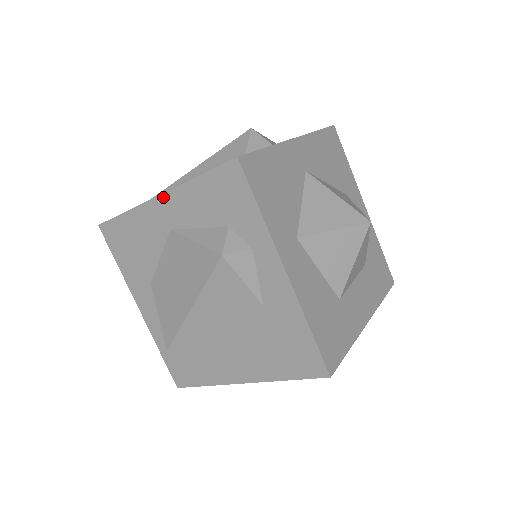
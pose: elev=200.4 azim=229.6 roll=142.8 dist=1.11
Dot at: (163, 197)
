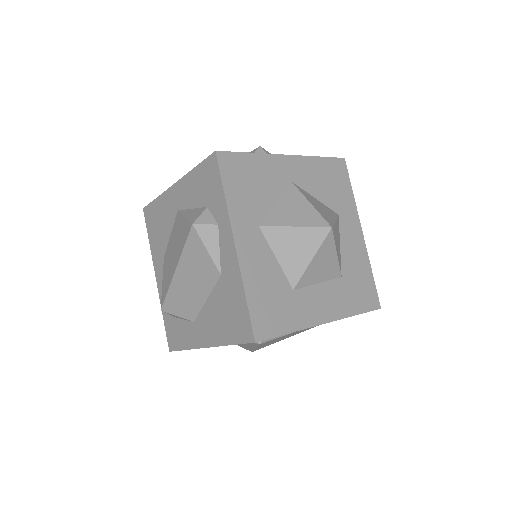
Dot at: (177, 184)
